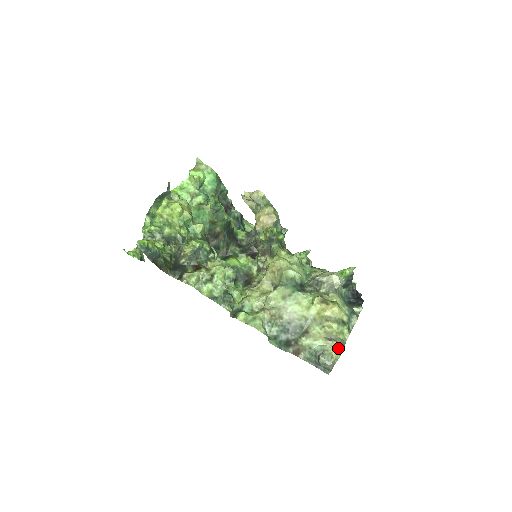
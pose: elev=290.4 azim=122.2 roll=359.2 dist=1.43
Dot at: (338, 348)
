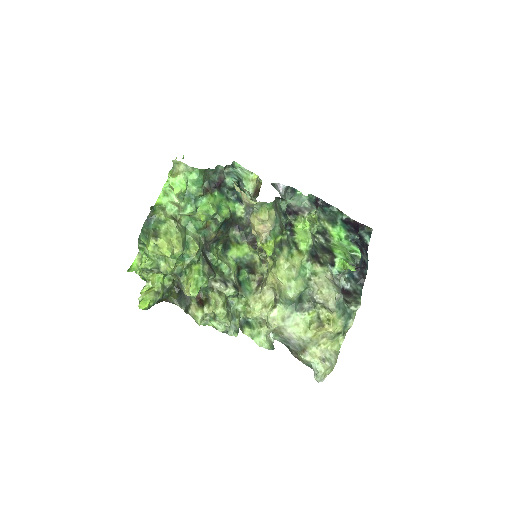
Dot at: (330, 367)
